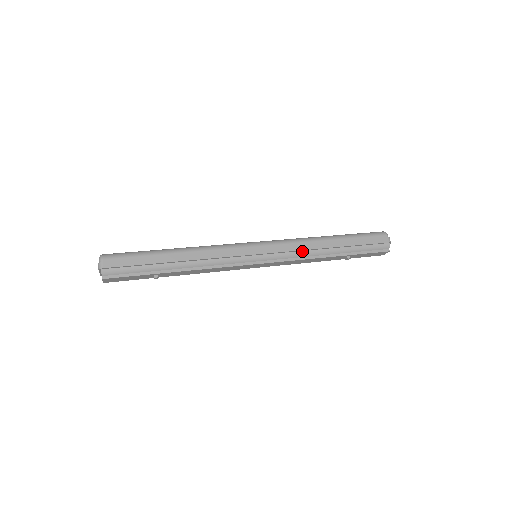
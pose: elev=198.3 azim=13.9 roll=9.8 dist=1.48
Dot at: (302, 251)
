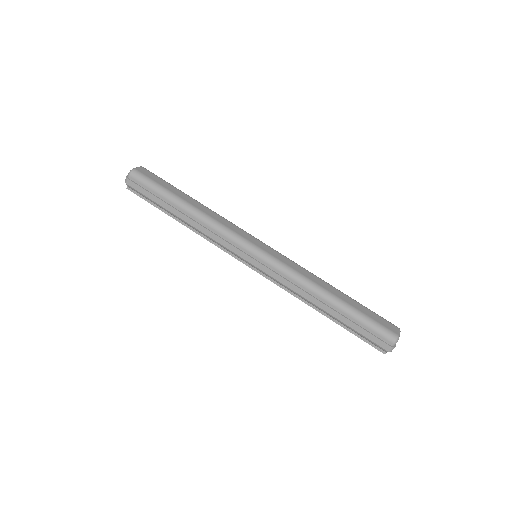
Dot at: (292, 288)
